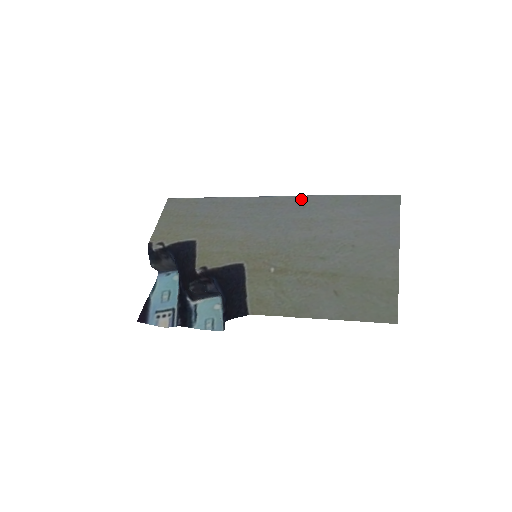
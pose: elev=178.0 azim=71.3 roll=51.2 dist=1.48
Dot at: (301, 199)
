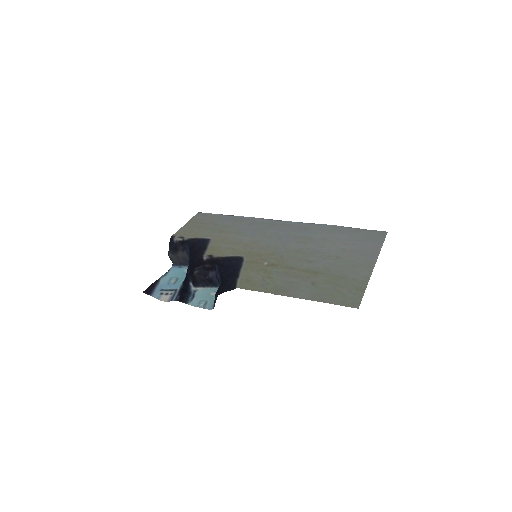
Dot at: (305, 225)
